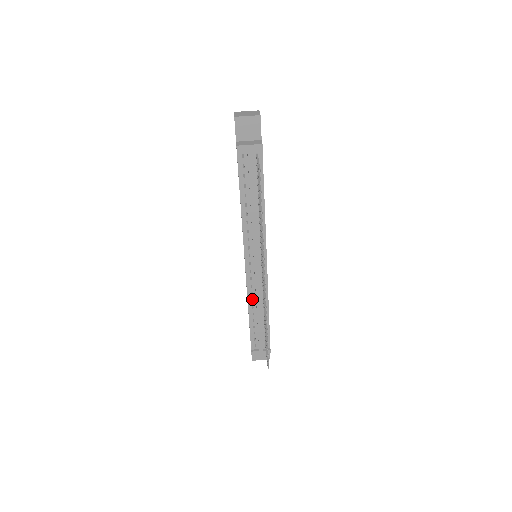
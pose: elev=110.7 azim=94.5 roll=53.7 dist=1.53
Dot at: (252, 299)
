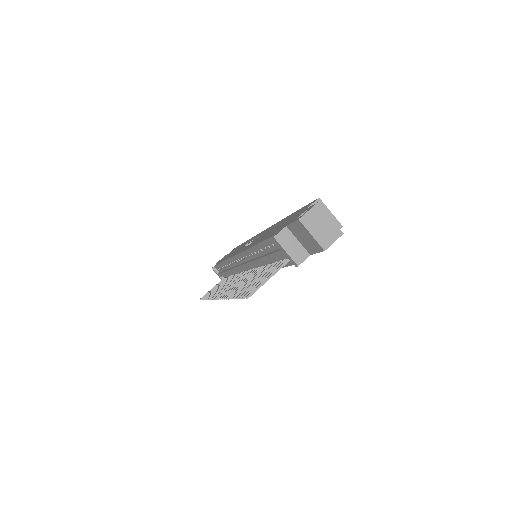
Dot at: occluded
